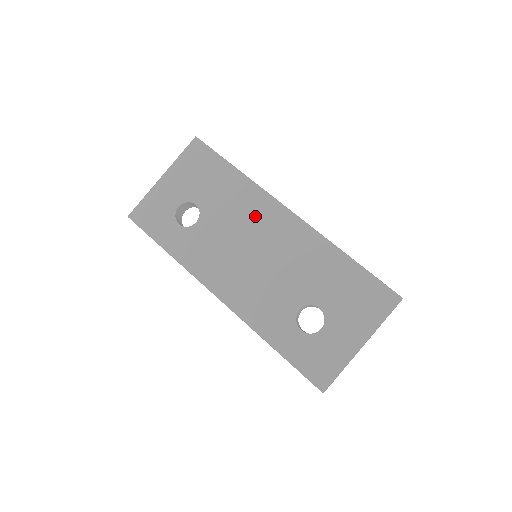
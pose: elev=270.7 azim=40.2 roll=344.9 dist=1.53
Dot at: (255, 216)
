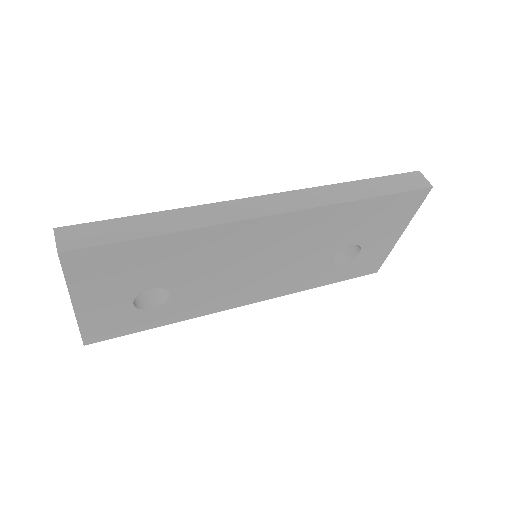
Dot at: (235, 247)
